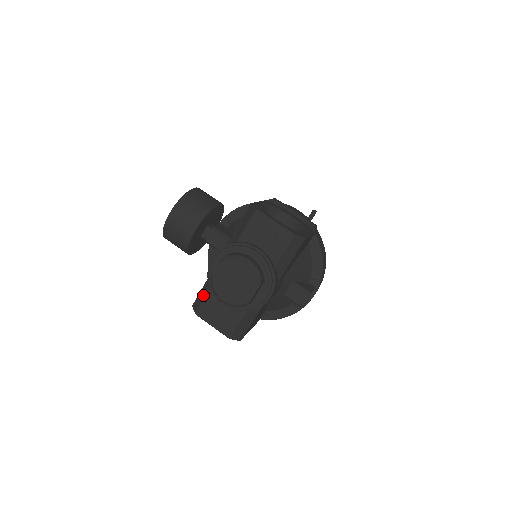
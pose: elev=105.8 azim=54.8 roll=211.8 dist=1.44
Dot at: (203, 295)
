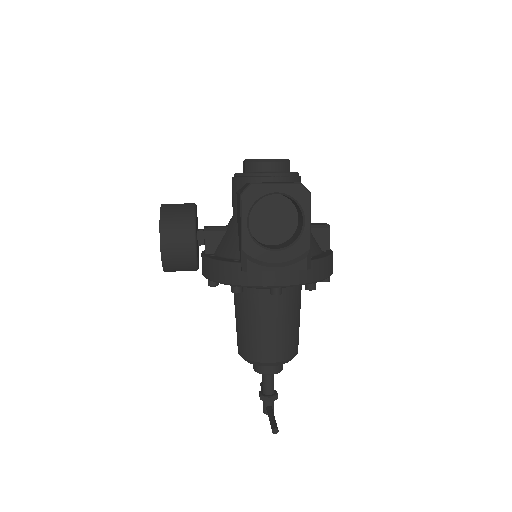
Dot at: (245, 186)
